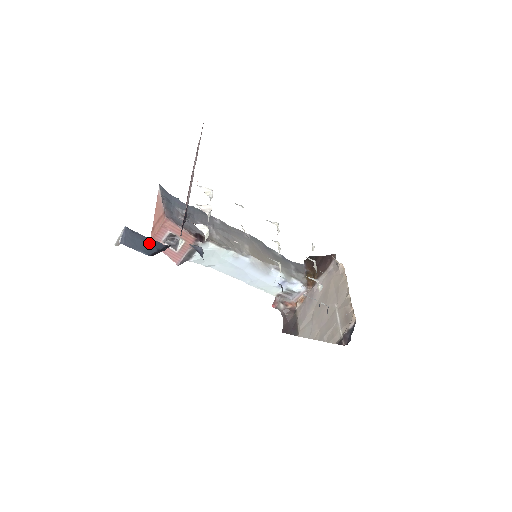
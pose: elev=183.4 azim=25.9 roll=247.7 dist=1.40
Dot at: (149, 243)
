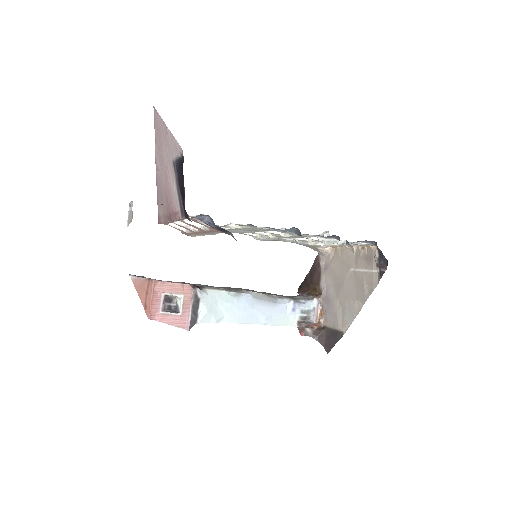
Dot at: occluded
